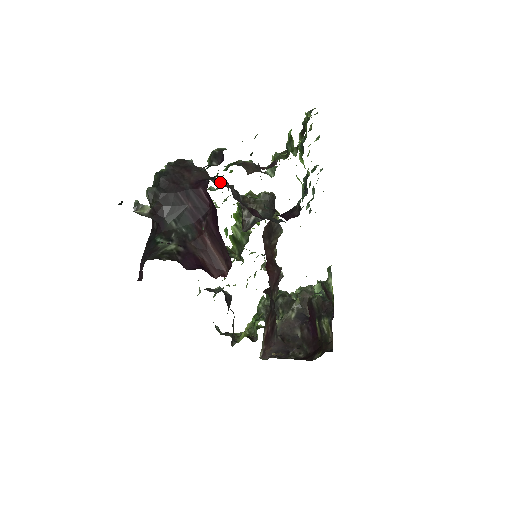
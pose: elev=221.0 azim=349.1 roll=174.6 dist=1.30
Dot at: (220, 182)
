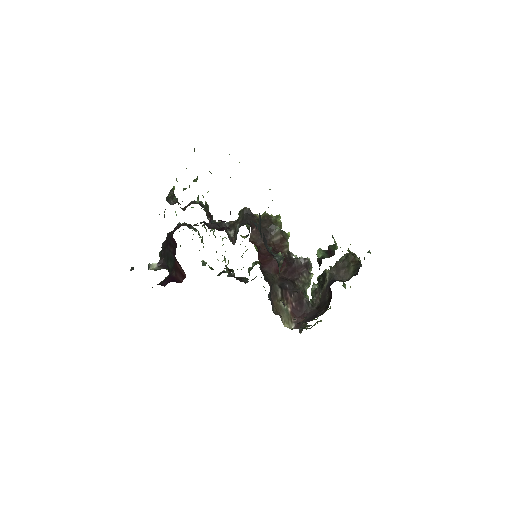
Dot at: occluded
